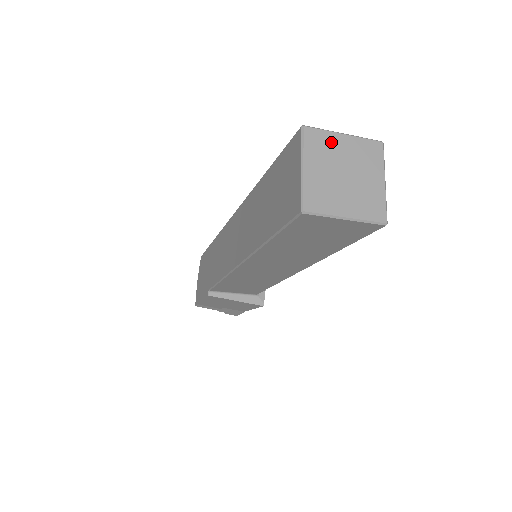
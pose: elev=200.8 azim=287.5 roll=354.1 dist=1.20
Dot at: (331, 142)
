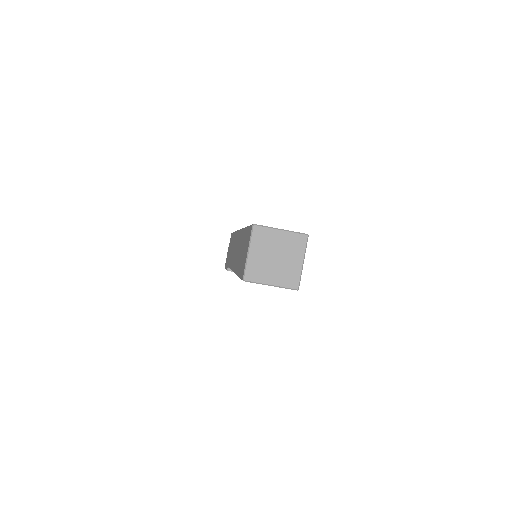
Dot at: (270, 236)
